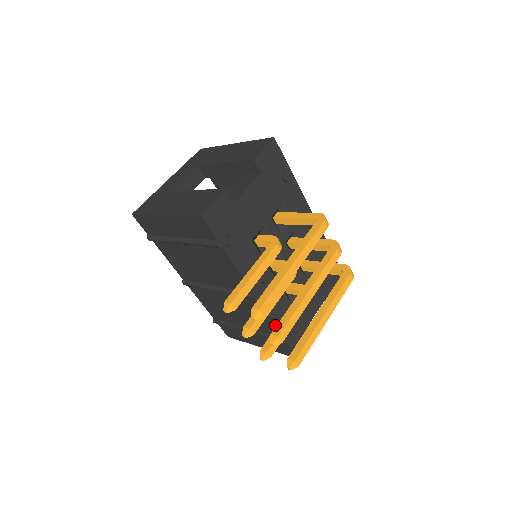
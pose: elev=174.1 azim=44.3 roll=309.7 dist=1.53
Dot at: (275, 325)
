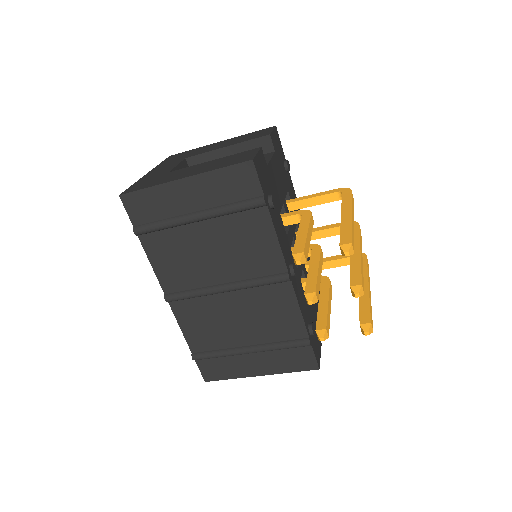
Dot at: (303, 319)
